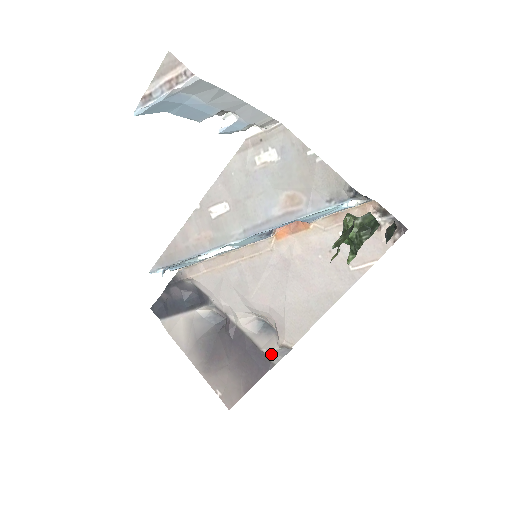
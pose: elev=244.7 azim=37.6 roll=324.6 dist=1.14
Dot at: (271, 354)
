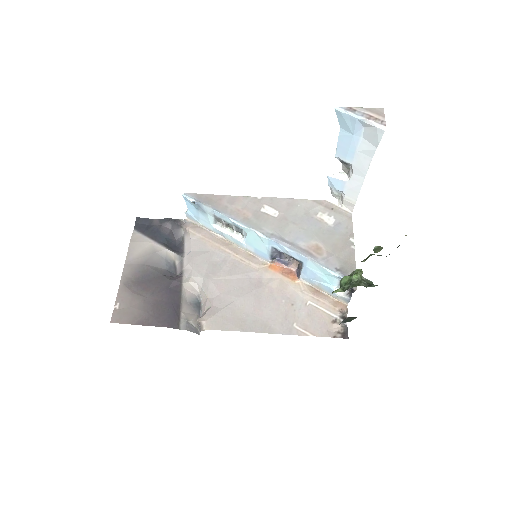
Dot at: (185, 321)
